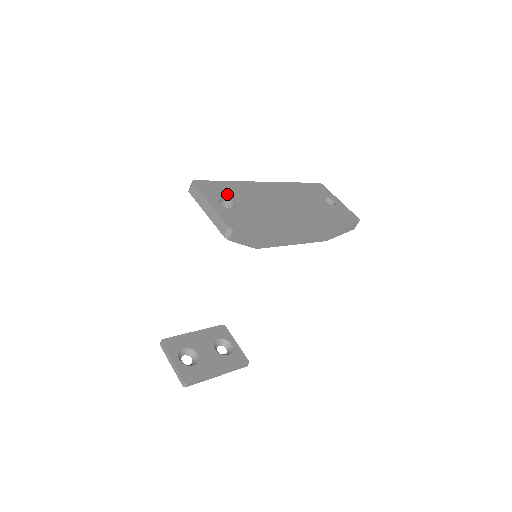
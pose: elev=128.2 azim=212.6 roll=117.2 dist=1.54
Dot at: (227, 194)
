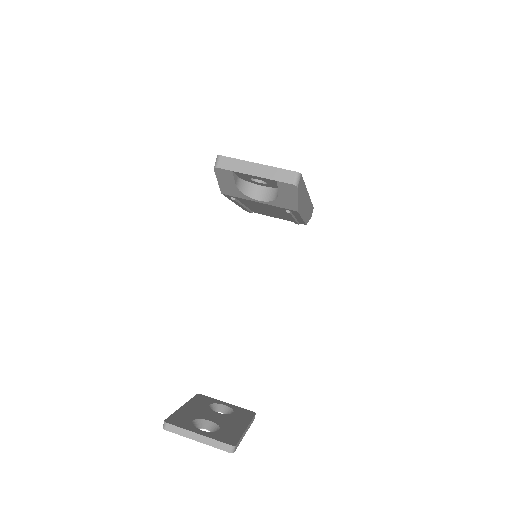
Dot at: occluded
